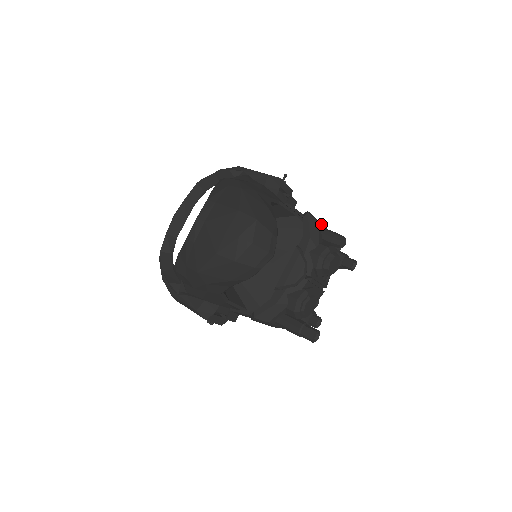
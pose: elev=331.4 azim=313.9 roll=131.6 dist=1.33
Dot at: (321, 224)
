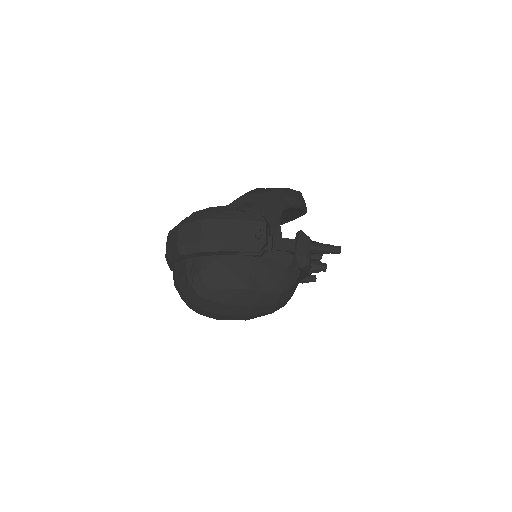
Dot at: occluded
